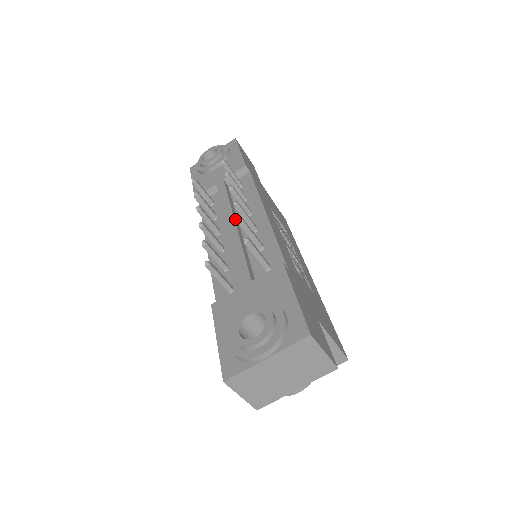
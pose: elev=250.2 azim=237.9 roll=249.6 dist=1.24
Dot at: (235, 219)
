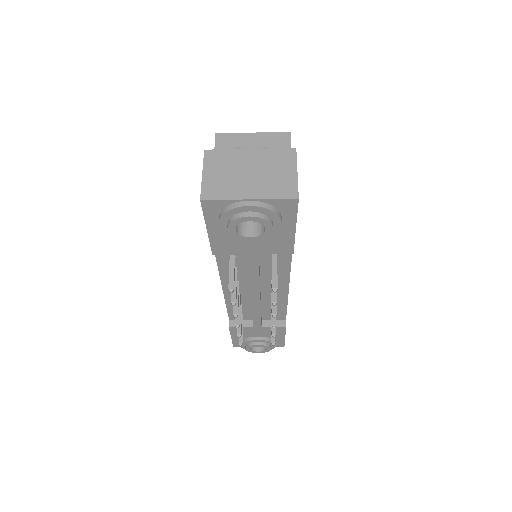
Dot at: occluded
